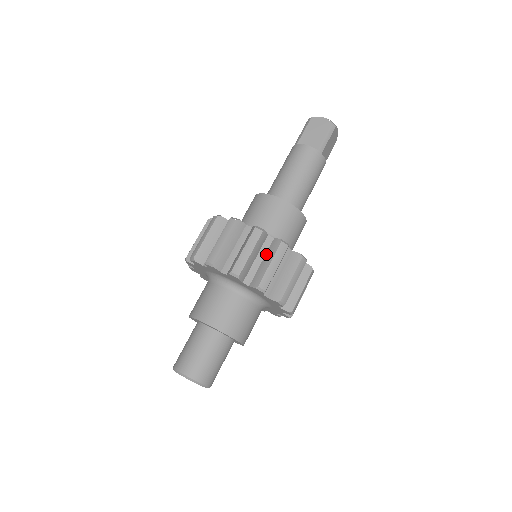
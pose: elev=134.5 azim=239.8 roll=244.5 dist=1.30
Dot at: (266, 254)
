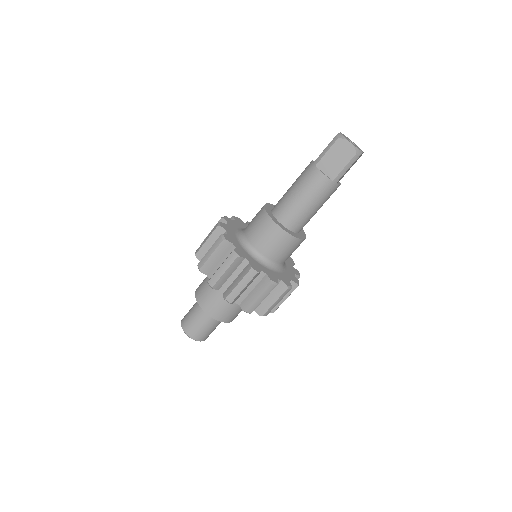
Dot at: (257, 285)
